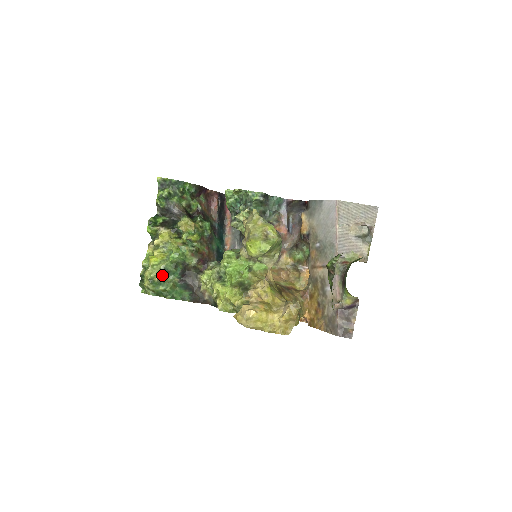
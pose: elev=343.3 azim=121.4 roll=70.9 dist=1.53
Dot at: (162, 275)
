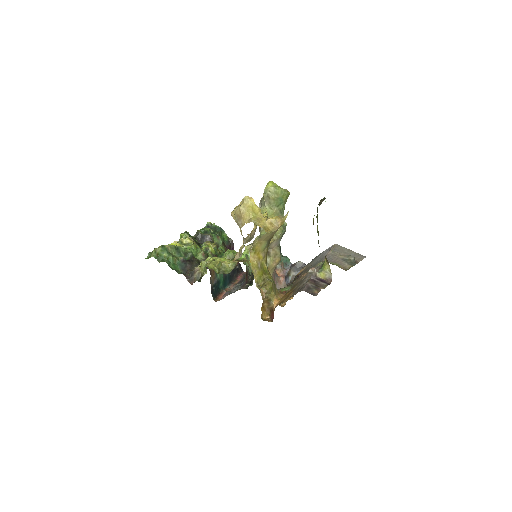
Dot at: (173, 249)
